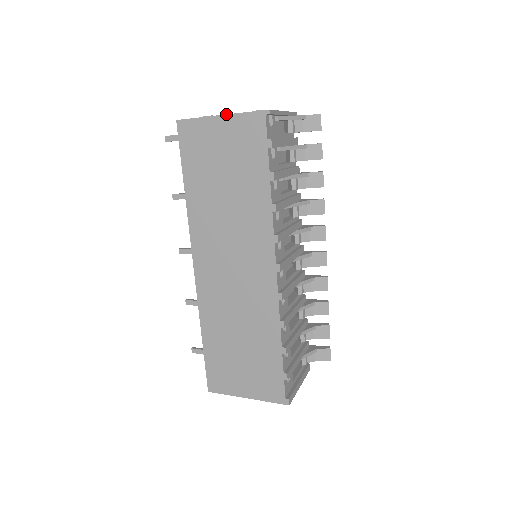
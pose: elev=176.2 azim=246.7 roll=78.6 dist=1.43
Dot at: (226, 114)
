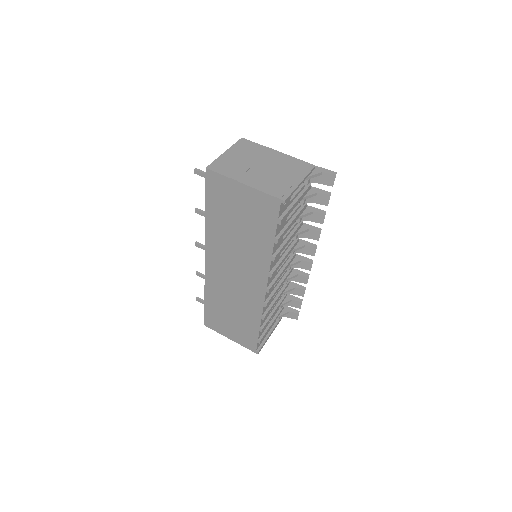
Dot at: (249, 186)
